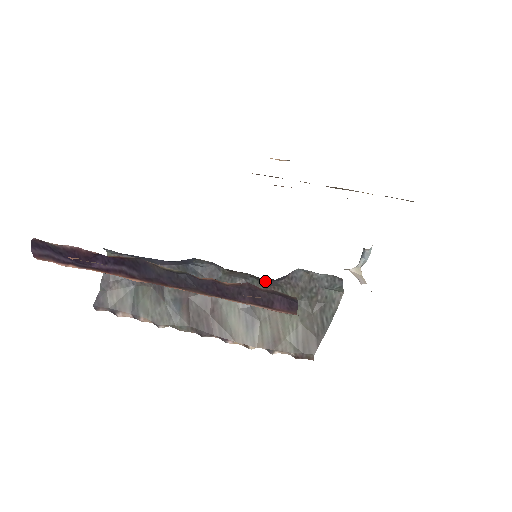
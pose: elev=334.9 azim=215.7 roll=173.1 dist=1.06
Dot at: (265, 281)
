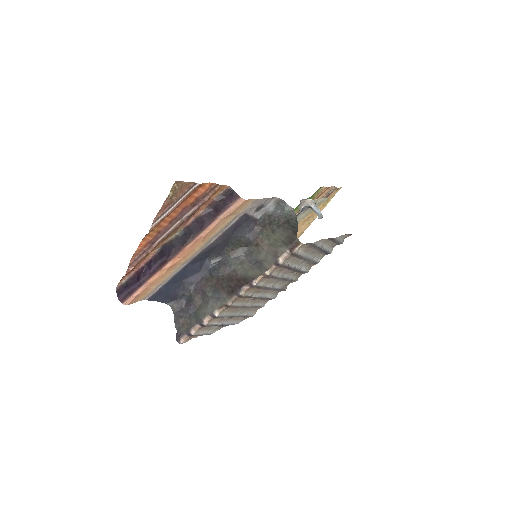
Dot at: (249, 237)
